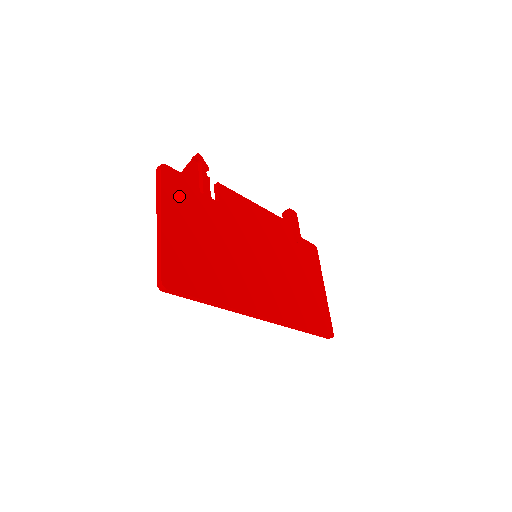
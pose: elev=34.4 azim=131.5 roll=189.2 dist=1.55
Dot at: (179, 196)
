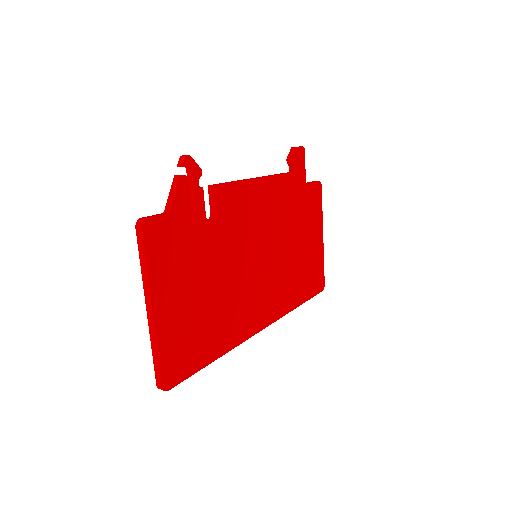
Dot at: (169, 255)
